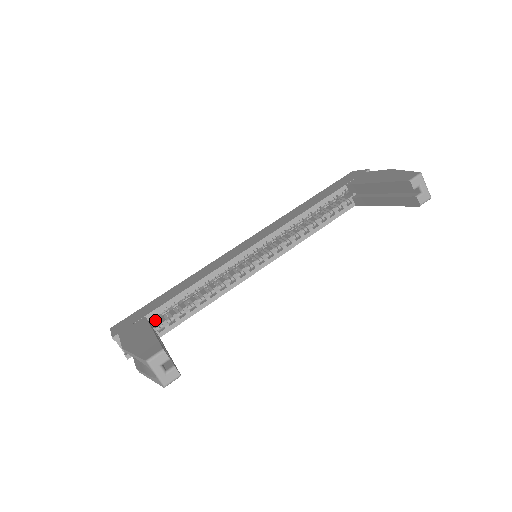
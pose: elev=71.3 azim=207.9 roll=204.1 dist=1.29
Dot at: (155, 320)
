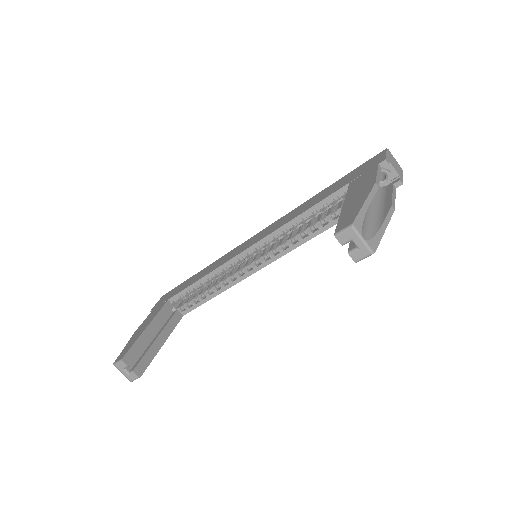
Dot at: occluded
